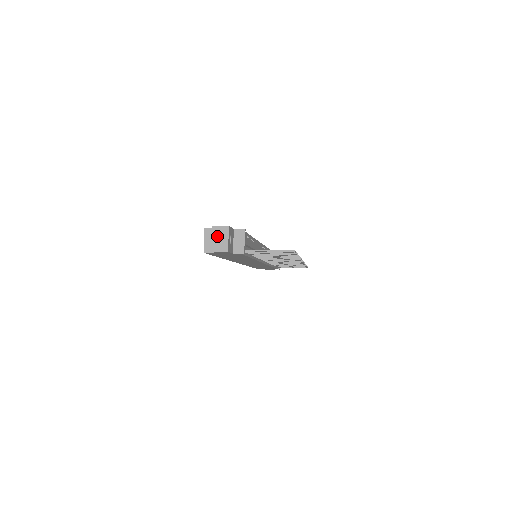
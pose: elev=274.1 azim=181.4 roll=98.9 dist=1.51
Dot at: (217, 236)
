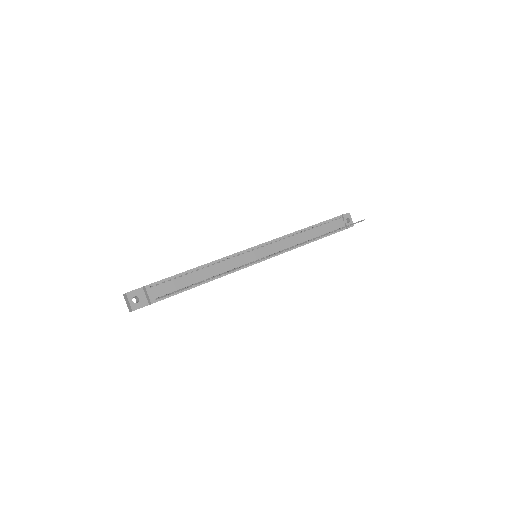
Dot at: (126, 301)
